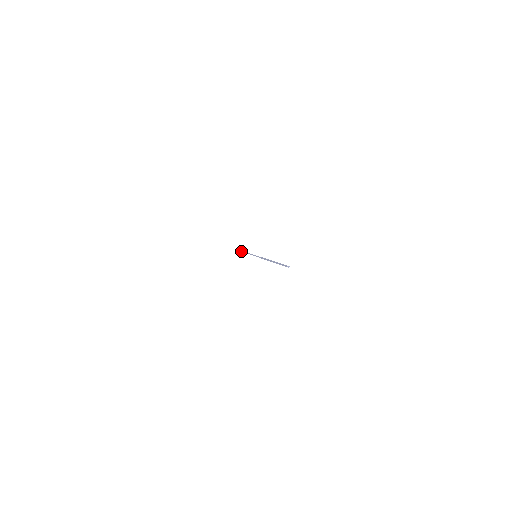
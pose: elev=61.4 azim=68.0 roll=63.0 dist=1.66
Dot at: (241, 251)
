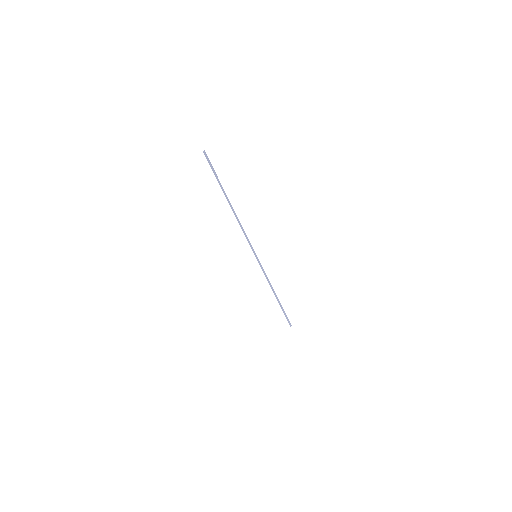
Dot at: (282, 310)
